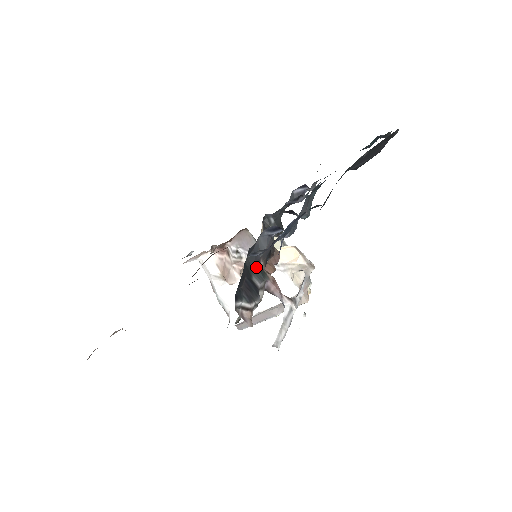
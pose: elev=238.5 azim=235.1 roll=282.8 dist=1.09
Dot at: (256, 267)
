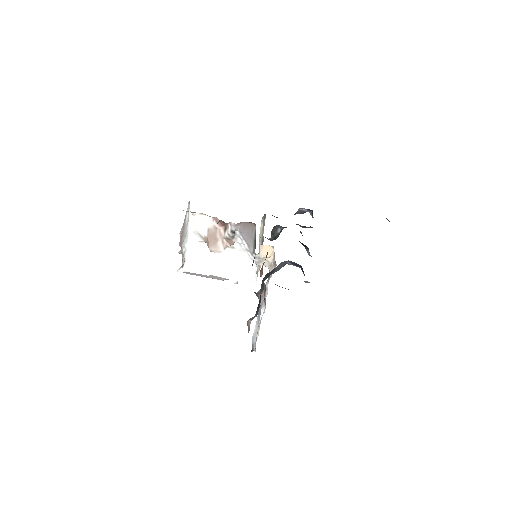
Dot at: (264, 280)
